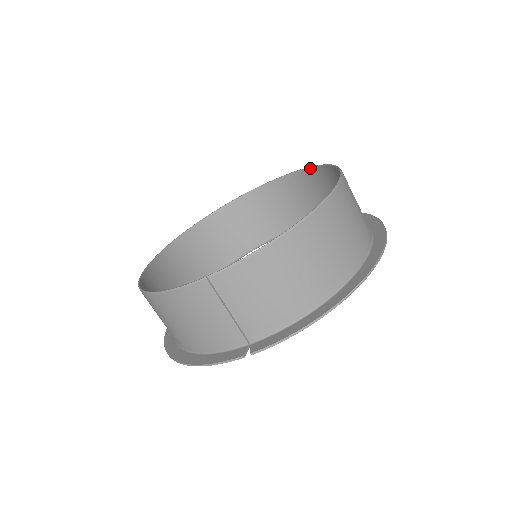
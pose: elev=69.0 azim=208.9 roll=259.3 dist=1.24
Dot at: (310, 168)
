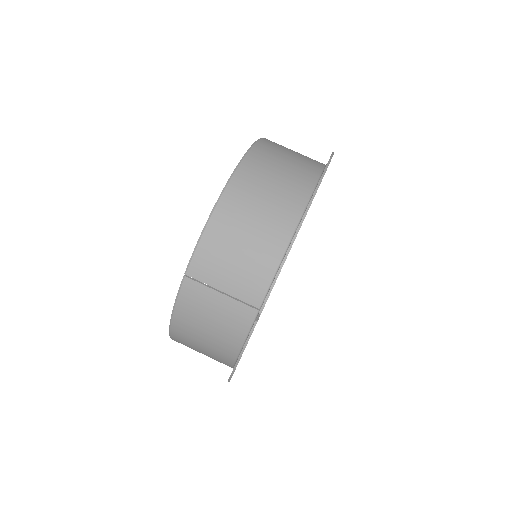
Dot at: occluded
